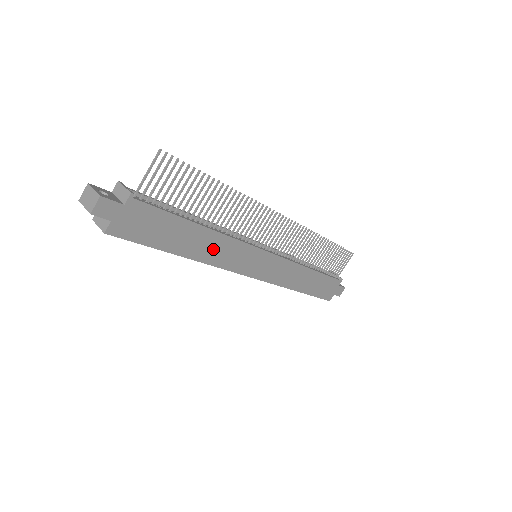
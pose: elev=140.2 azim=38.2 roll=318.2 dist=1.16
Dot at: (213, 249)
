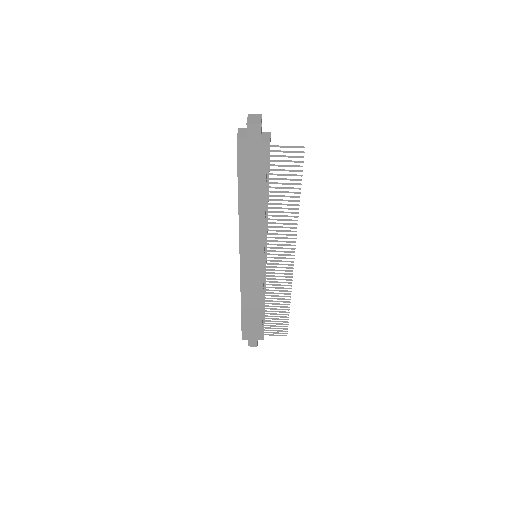
Dot at: (251, 219)
